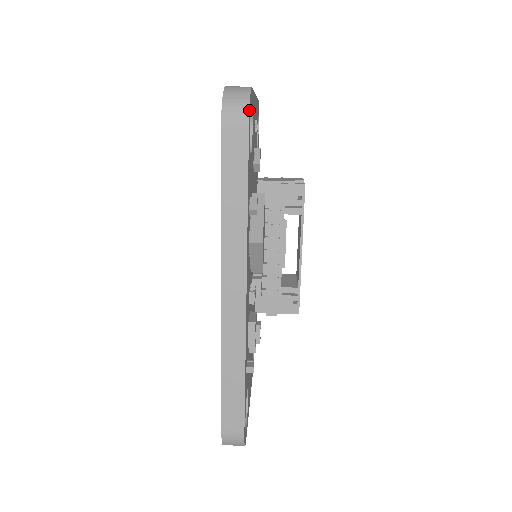
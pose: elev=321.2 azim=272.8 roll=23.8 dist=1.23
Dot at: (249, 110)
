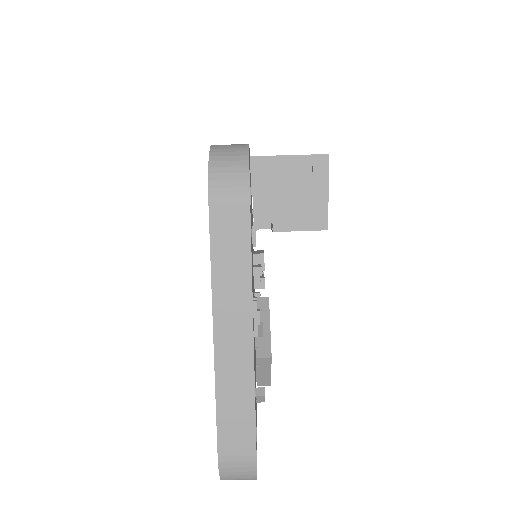
Dot at: occluded
